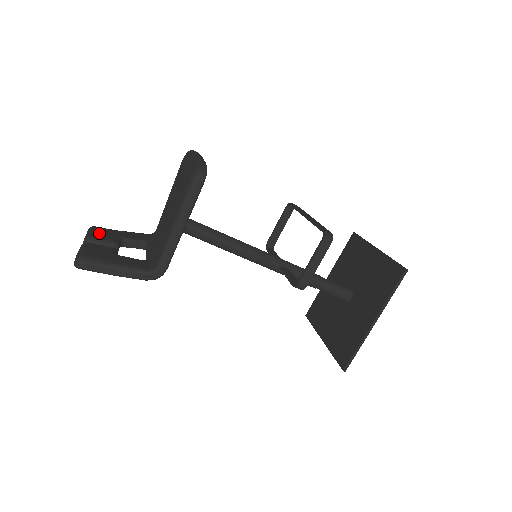
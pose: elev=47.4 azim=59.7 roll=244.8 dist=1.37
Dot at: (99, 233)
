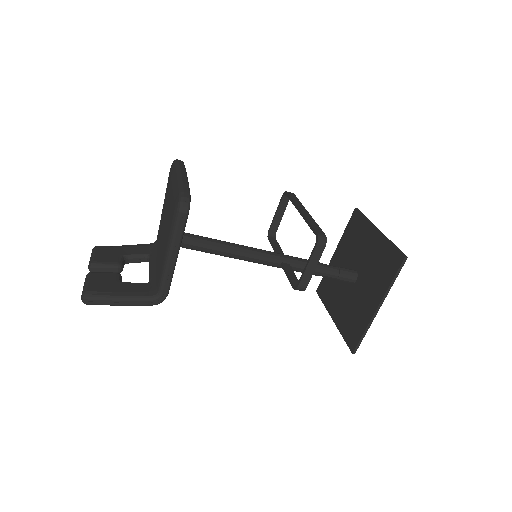
Dot at: (102, 255)
